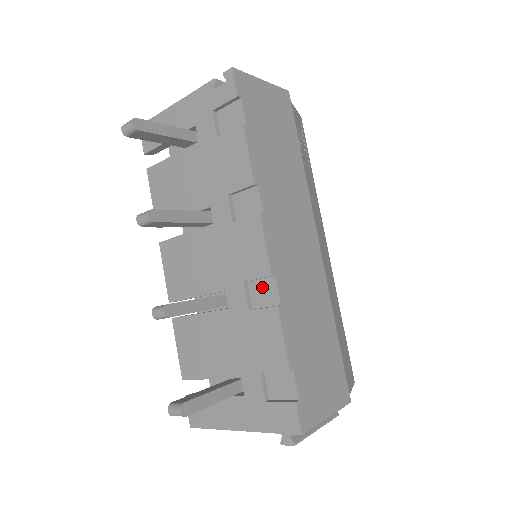
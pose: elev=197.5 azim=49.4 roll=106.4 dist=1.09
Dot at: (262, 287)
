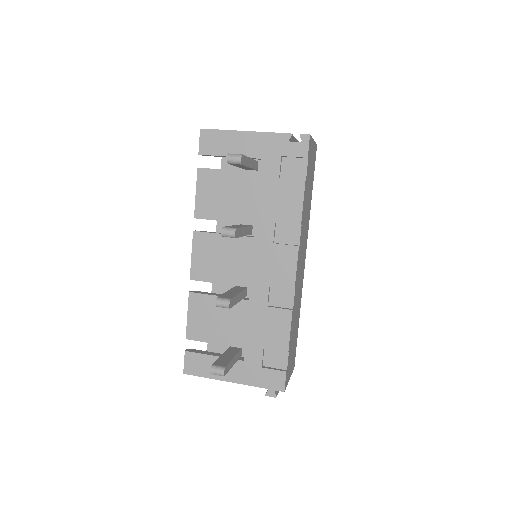
Dot at: (282, 293)
